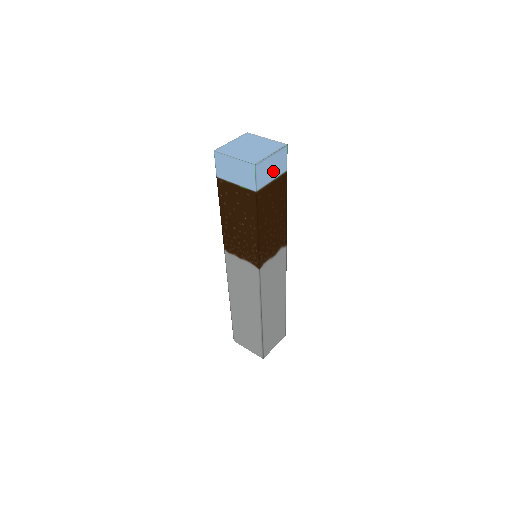
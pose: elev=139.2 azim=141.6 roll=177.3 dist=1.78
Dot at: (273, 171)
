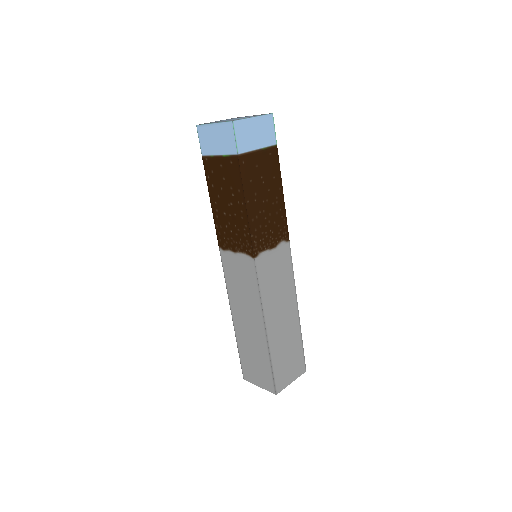
Dot at: (258, 138)
